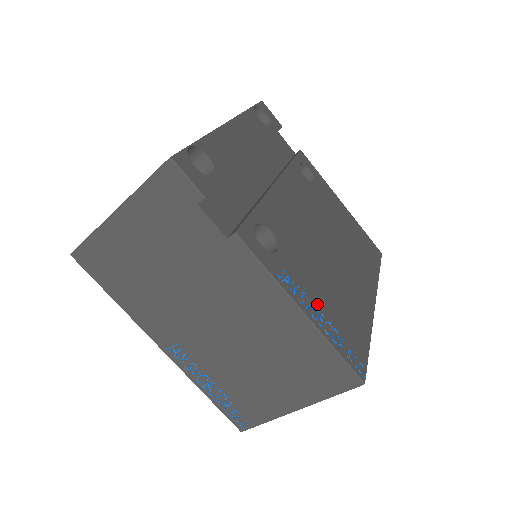
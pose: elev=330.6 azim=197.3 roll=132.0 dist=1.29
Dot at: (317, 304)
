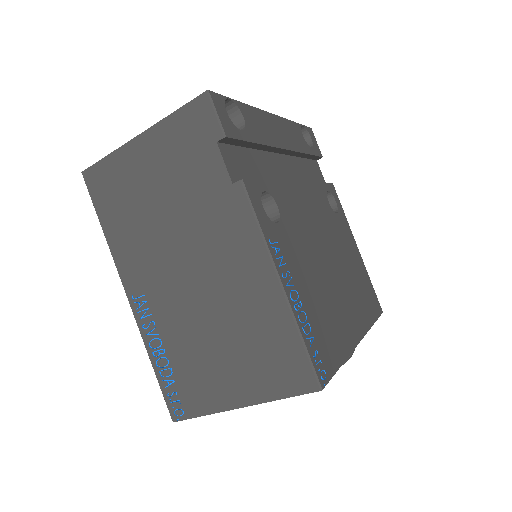
Dot at: (299, 291)
